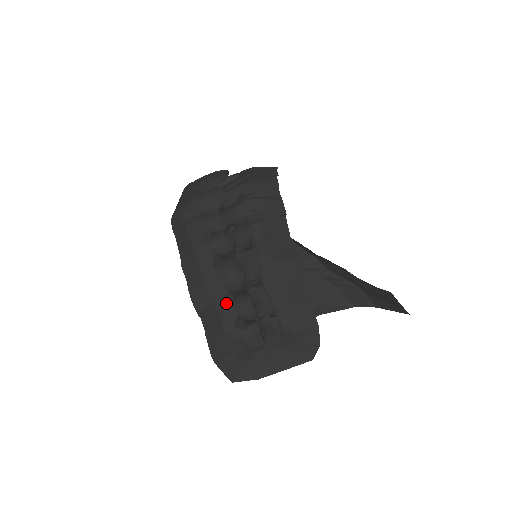
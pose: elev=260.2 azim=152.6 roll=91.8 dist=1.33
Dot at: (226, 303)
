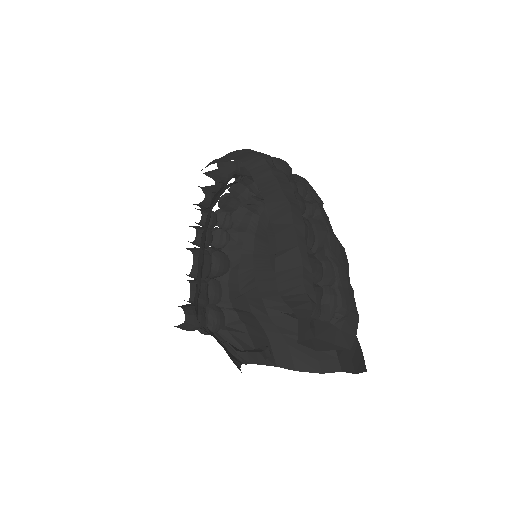
Dot at: (307, 252)
